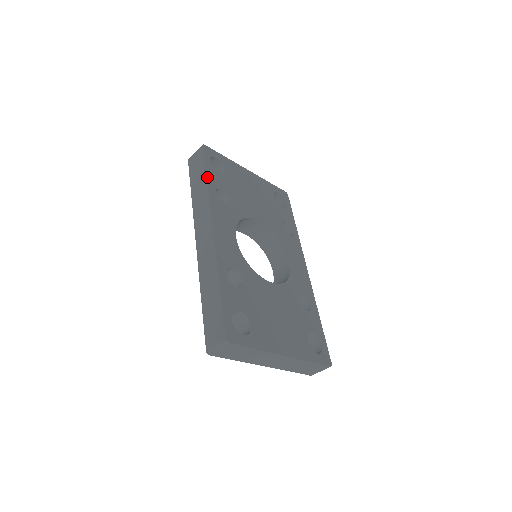
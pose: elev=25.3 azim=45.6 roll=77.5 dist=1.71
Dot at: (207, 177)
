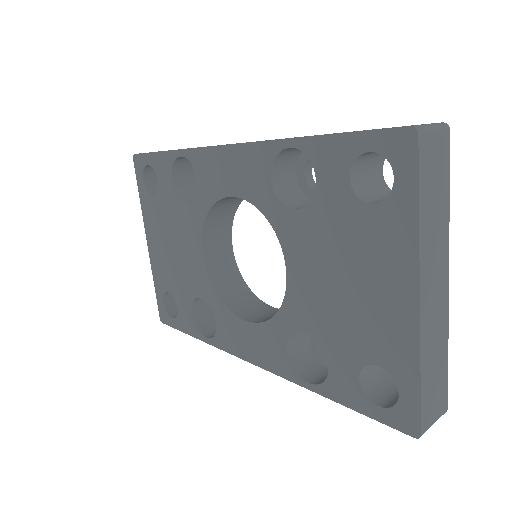
Dot at: occluded
